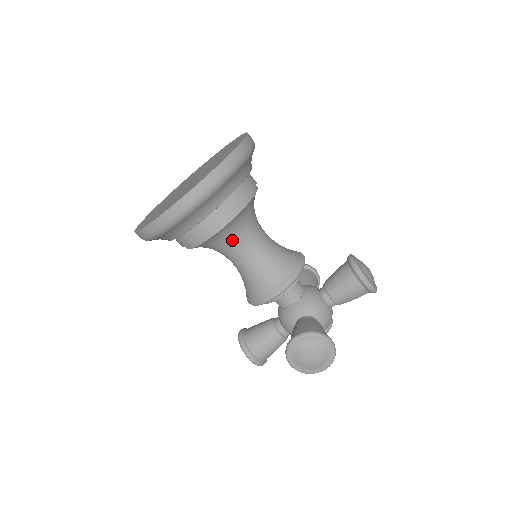
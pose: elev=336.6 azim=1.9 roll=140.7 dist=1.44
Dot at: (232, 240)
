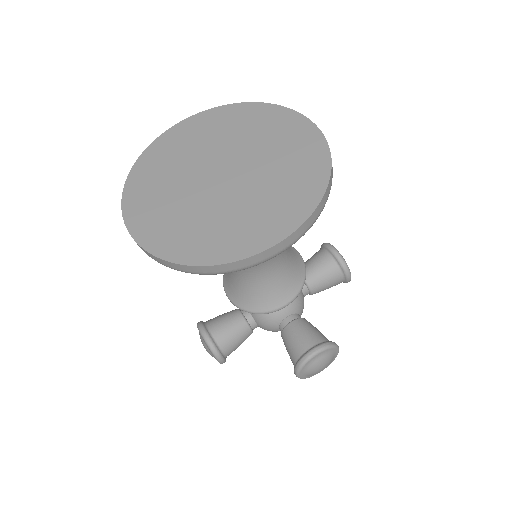
Dot at: occluded
